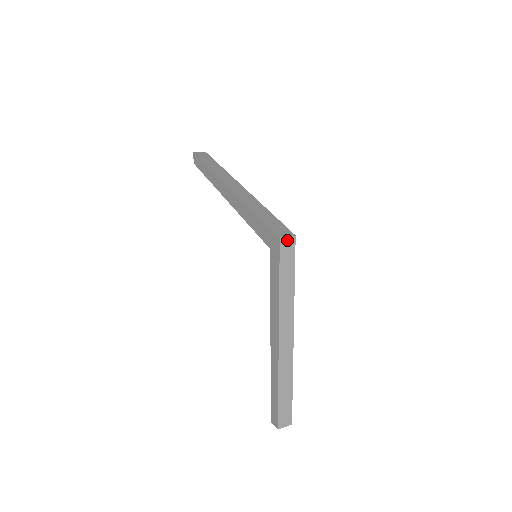
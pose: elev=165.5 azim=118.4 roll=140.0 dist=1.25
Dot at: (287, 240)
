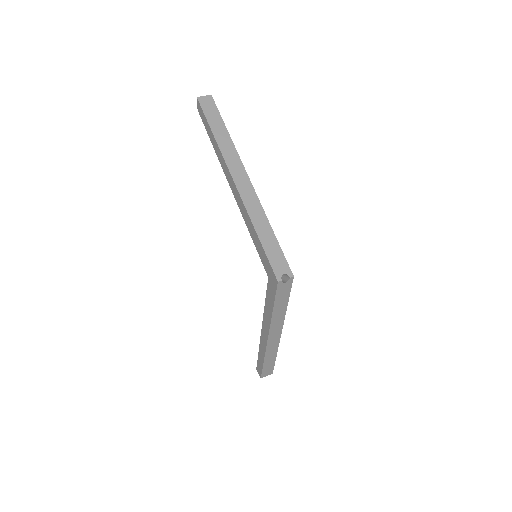
Dot at: (285, 276)
